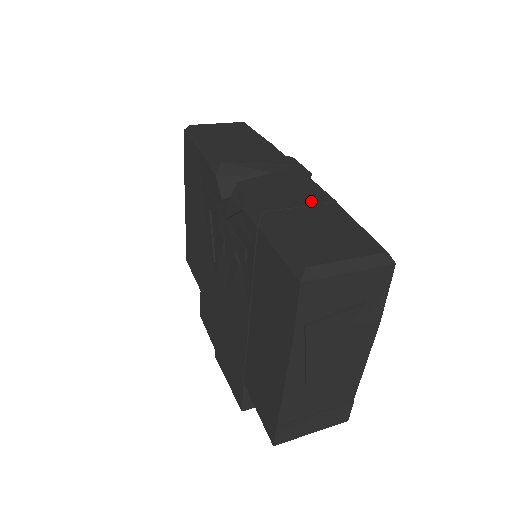
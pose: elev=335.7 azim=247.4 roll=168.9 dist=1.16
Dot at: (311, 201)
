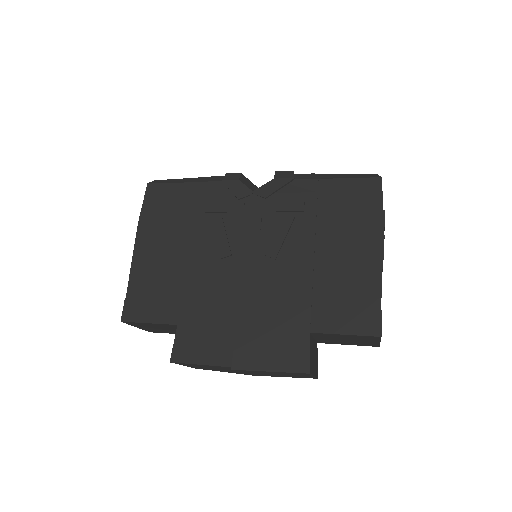
Dot at: occluded
